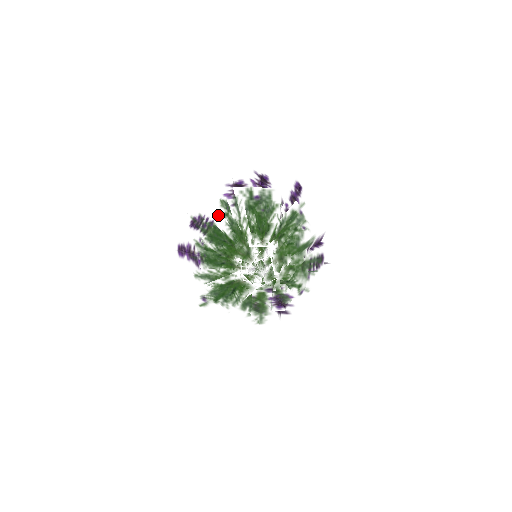
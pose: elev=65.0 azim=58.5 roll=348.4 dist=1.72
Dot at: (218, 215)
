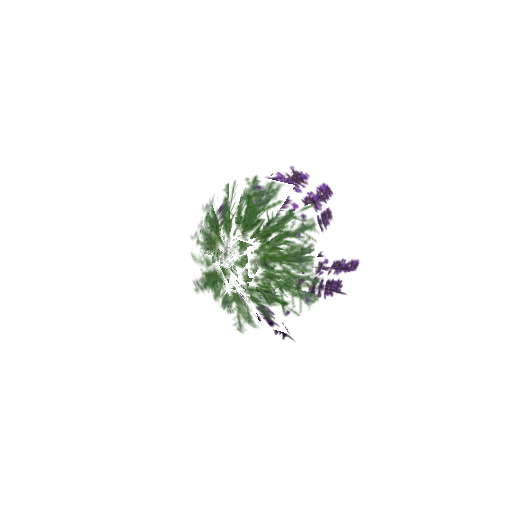
Dot at: (218, 198)
